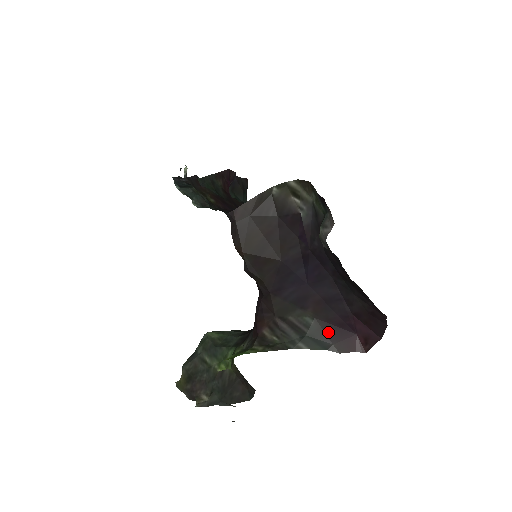
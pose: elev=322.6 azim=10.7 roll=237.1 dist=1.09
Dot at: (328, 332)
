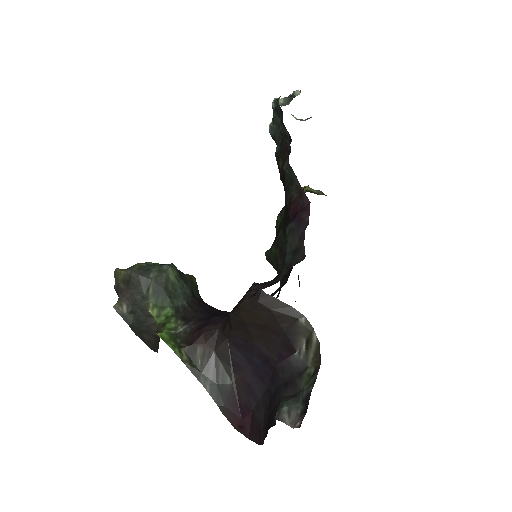
Dot at: (230, 398)
